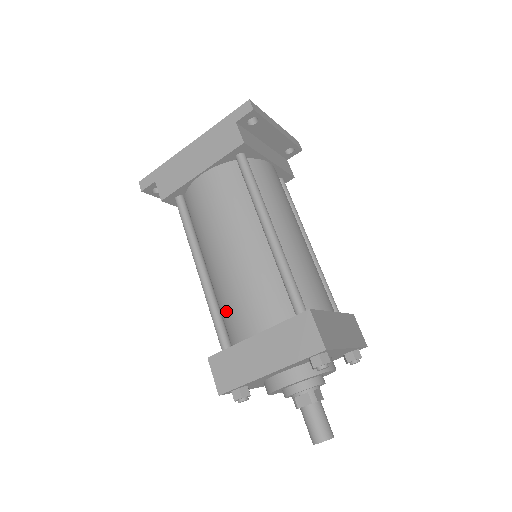
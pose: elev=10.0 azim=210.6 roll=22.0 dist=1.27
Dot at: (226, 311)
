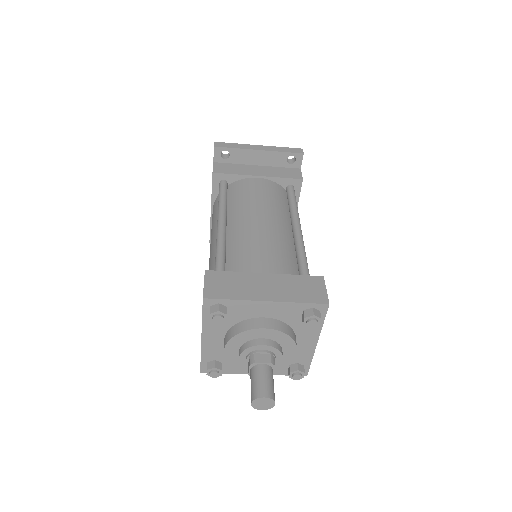
Dot at: occluded
